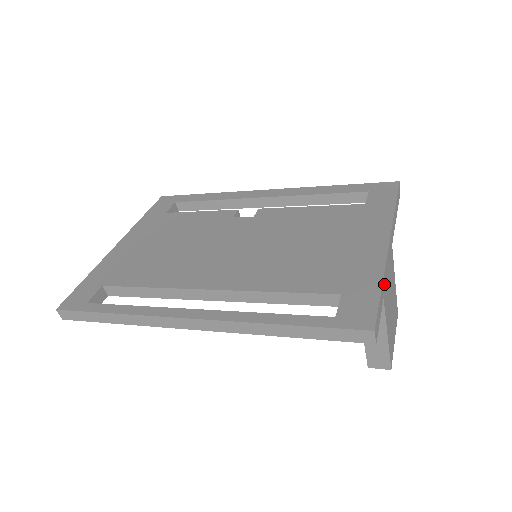
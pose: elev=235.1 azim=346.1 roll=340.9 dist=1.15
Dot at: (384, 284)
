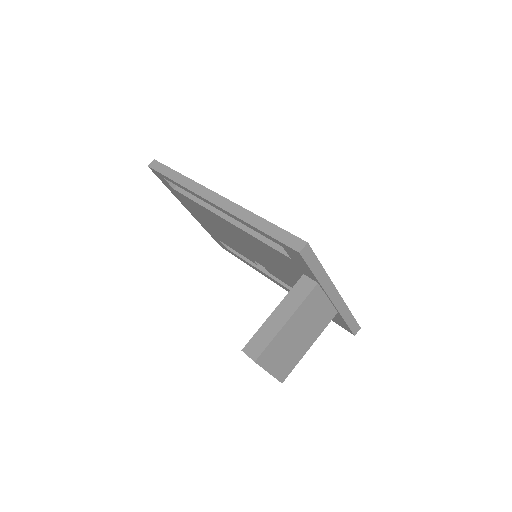
Dot at: (321, 277)
